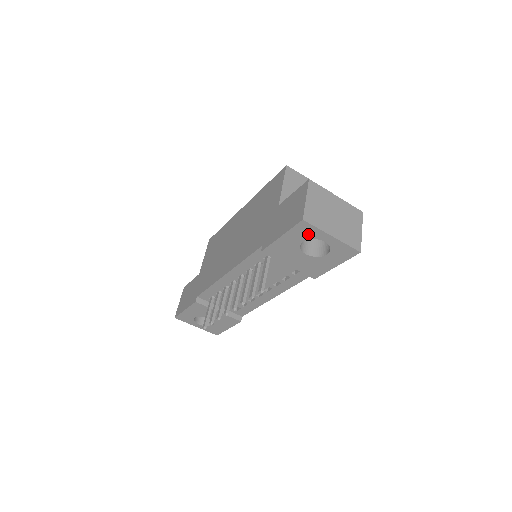
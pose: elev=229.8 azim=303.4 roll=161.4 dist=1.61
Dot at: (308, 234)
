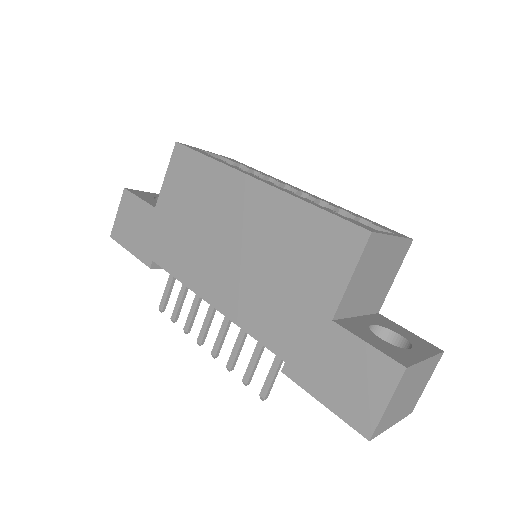
Dot at: occluded
